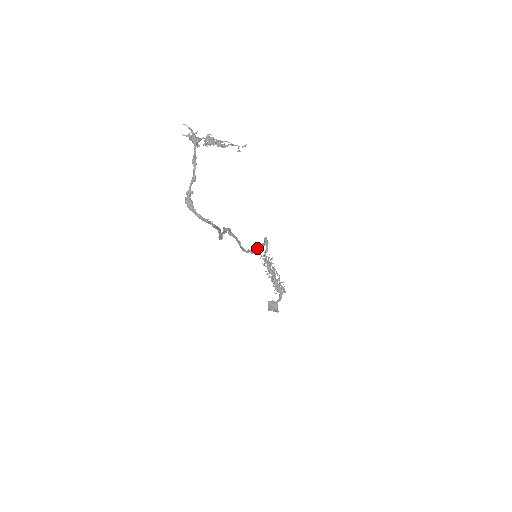
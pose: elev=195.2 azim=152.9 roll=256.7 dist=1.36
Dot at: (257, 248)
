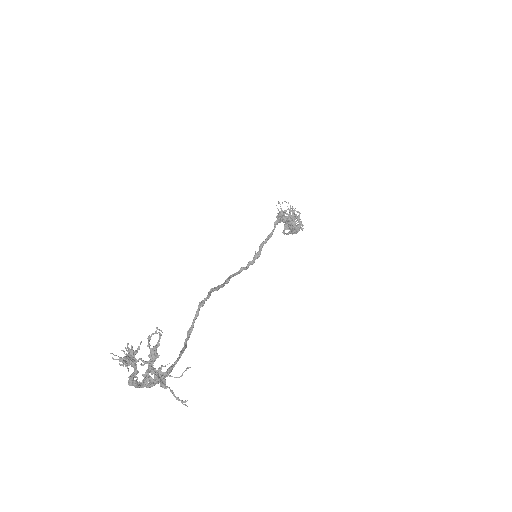
Dot at: (260, 245)
